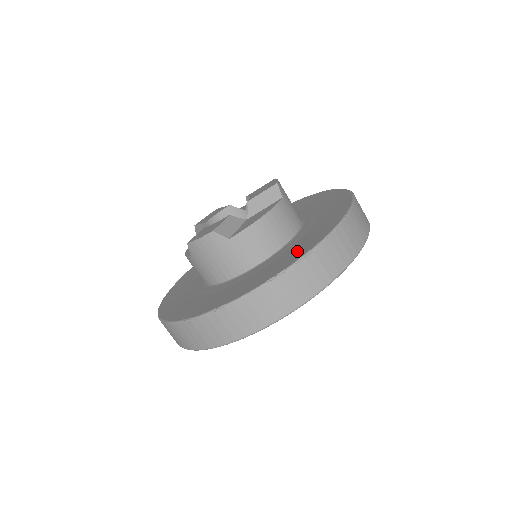
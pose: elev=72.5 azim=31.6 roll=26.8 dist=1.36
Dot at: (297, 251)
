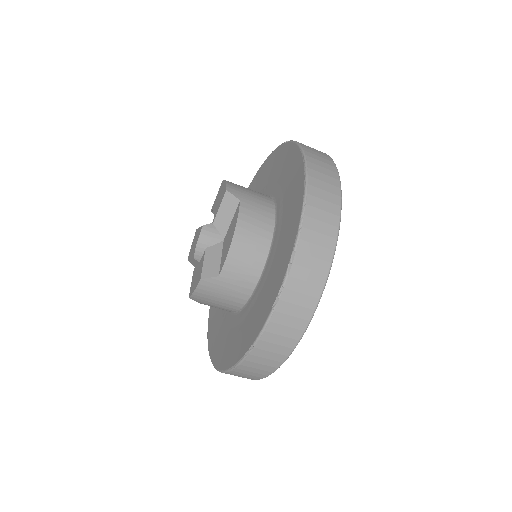
Dot at: (283, 255)
